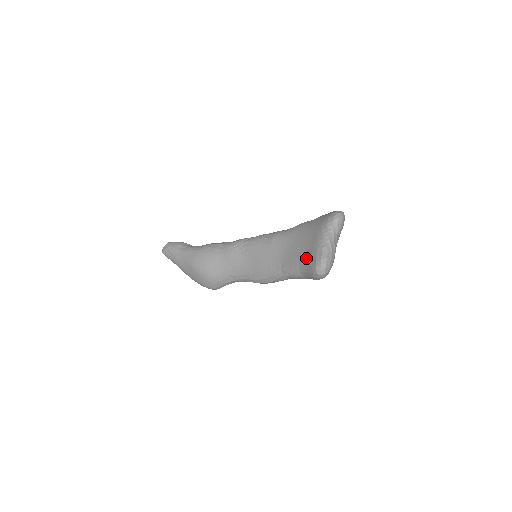
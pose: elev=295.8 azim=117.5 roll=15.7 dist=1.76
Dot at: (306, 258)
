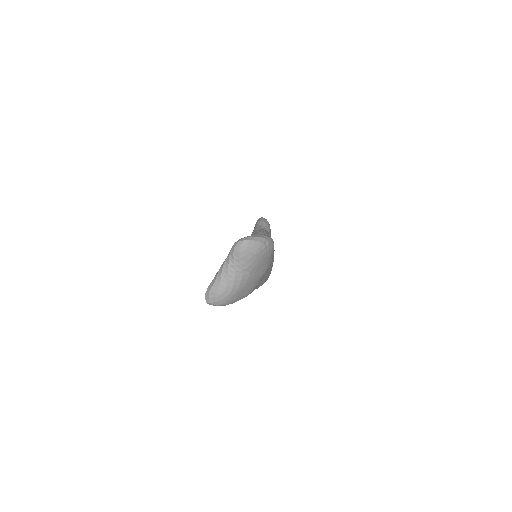
Dot at: occluded
